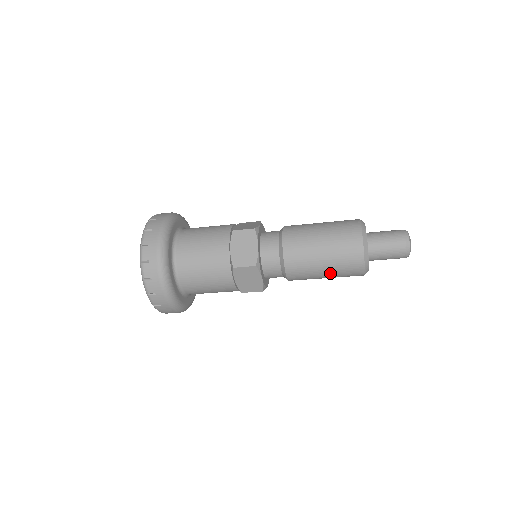
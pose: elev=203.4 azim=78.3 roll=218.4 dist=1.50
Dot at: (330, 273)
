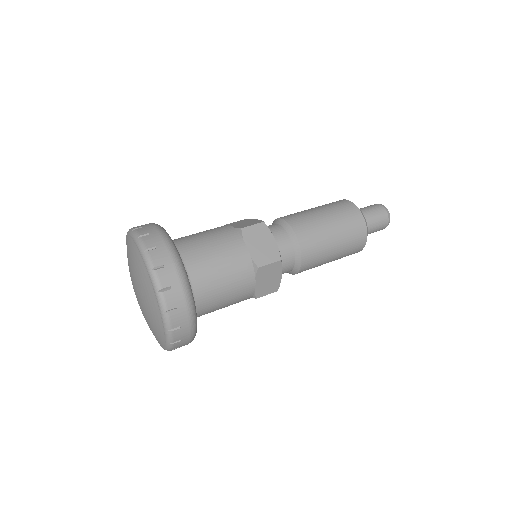
Dot at: occluded
